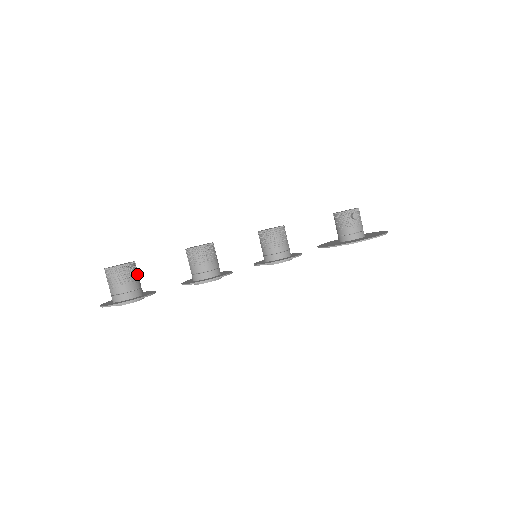
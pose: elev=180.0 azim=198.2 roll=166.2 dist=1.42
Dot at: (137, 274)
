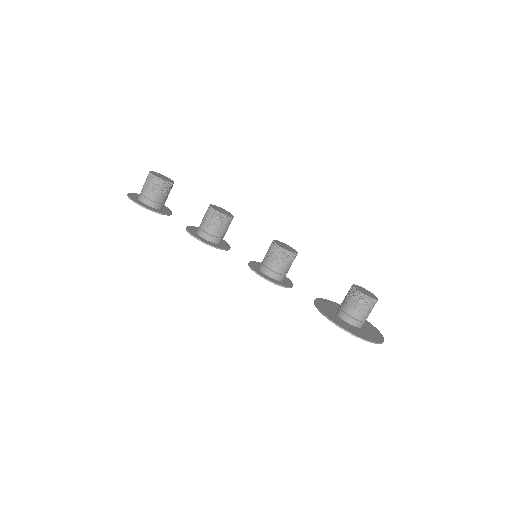
Dot at: (165, 192)
